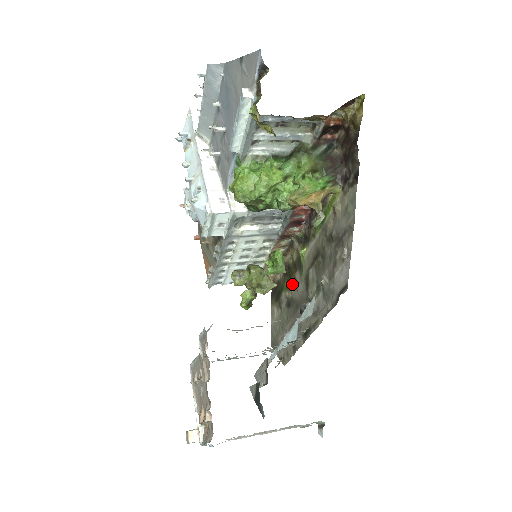
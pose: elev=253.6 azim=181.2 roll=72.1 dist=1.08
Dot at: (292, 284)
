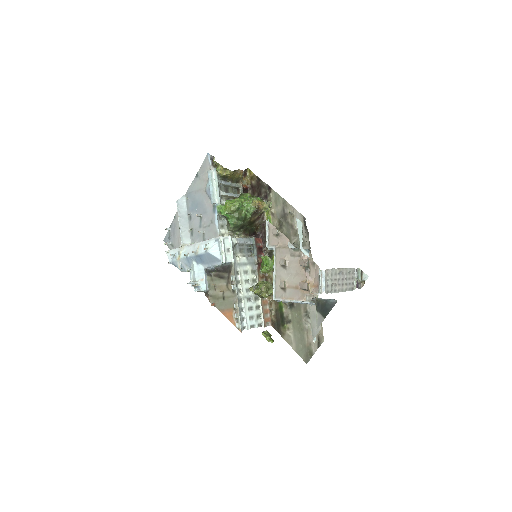
Dot at: occluded
